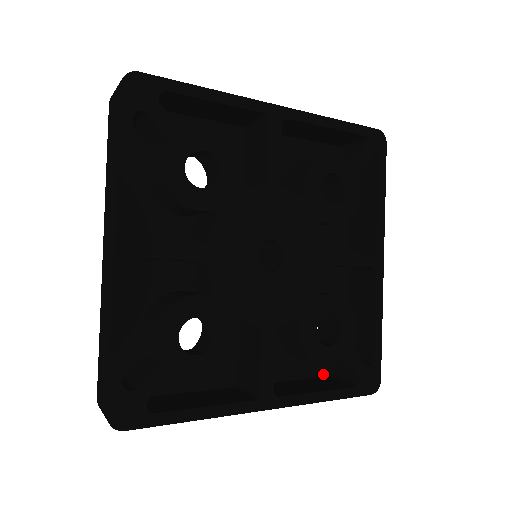
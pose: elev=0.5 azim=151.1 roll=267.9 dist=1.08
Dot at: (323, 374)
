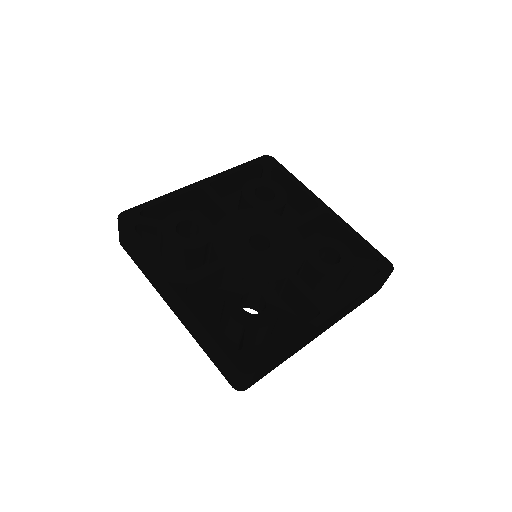
Dot at: occluded
